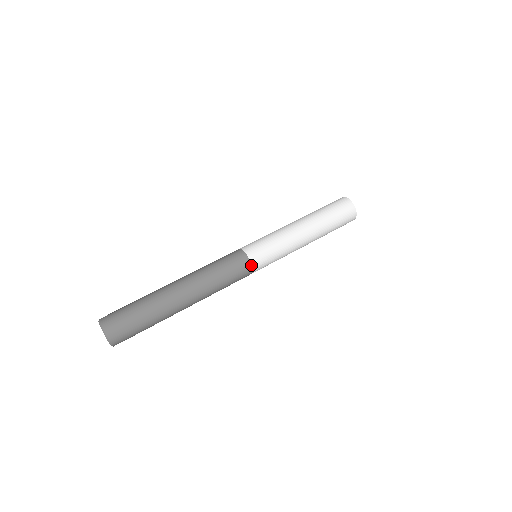
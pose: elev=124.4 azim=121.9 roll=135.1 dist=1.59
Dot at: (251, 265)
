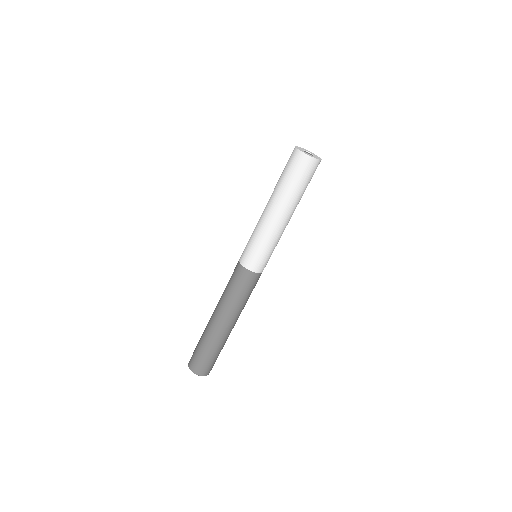
Dot at: (256, 273)
